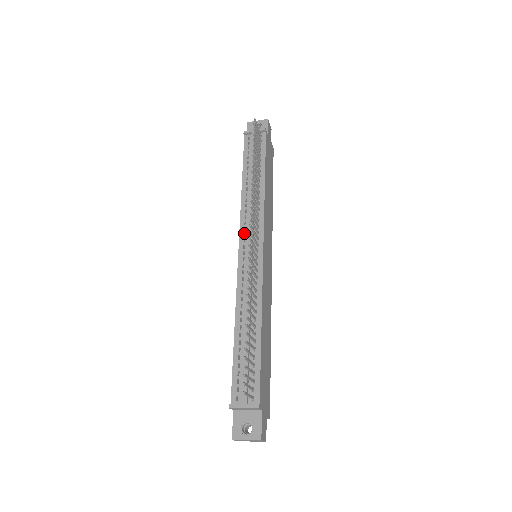
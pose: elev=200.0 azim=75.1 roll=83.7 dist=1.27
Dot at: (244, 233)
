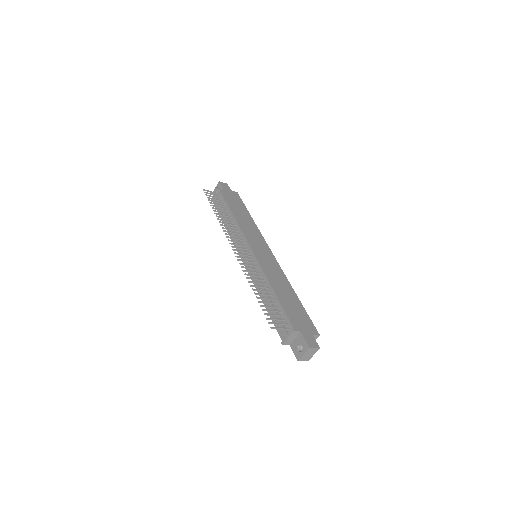
Dot at: occluded
